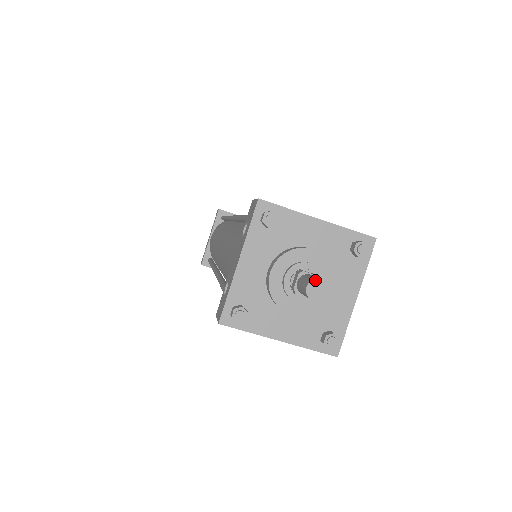
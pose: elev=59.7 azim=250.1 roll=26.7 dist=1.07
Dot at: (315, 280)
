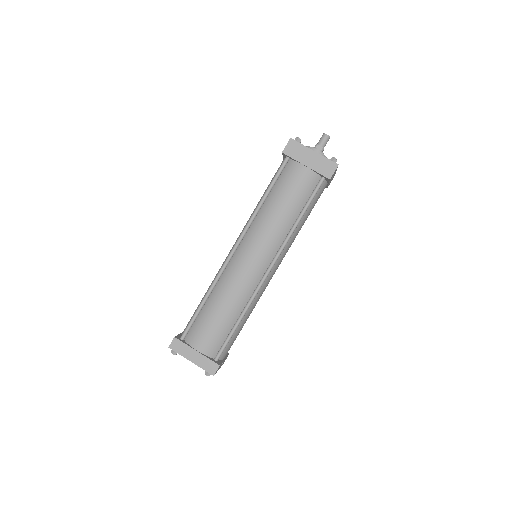
Dot at: occluded
